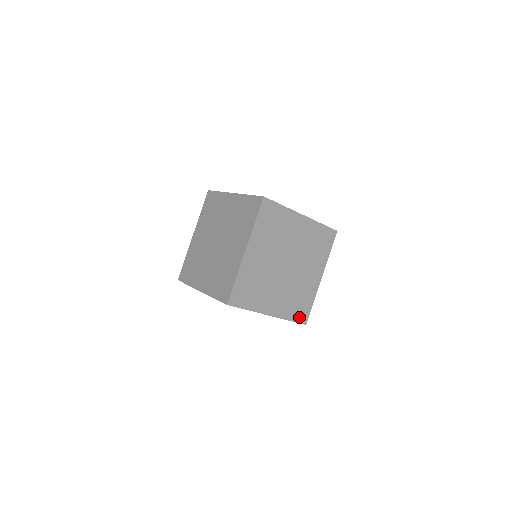
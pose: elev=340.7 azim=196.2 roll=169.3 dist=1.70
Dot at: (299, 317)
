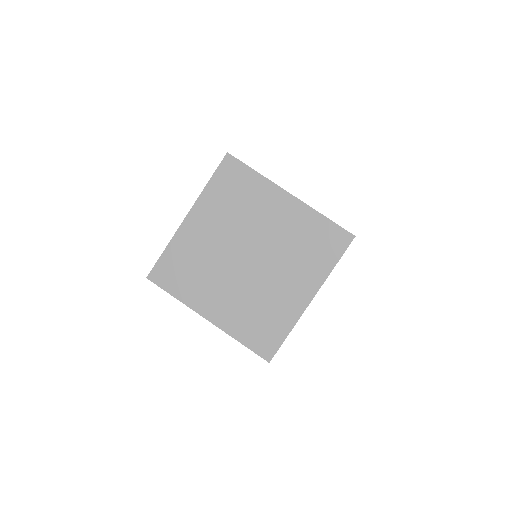
Dot at: (258, 344)
